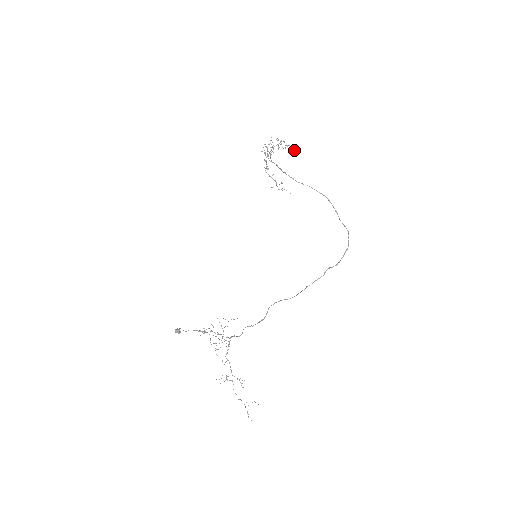
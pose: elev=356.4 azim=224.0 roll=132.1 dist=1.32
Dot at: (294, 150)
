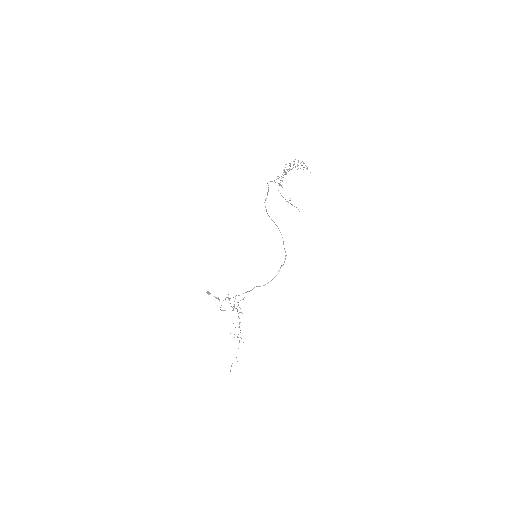
Dot at: (310, 172)
